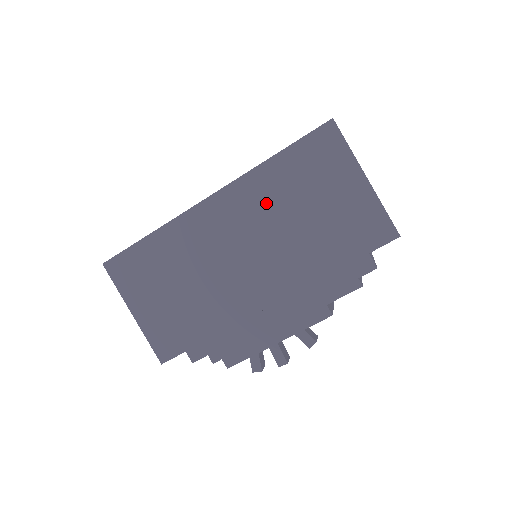
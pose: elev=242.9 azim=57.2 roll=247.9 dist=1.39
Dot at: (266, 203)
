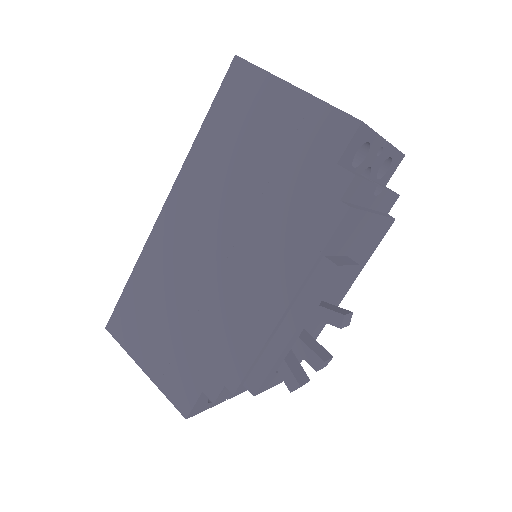
Dot at: (212, 178)
